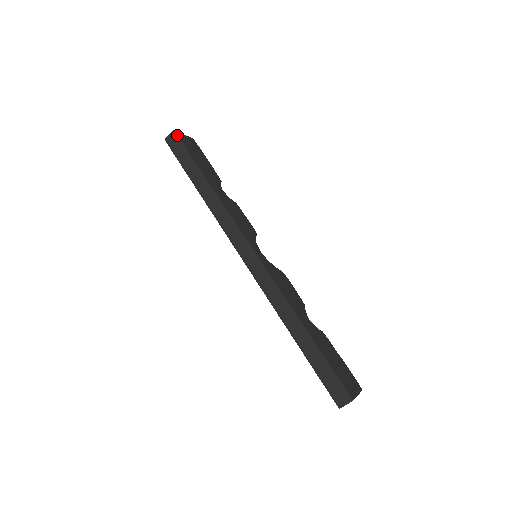
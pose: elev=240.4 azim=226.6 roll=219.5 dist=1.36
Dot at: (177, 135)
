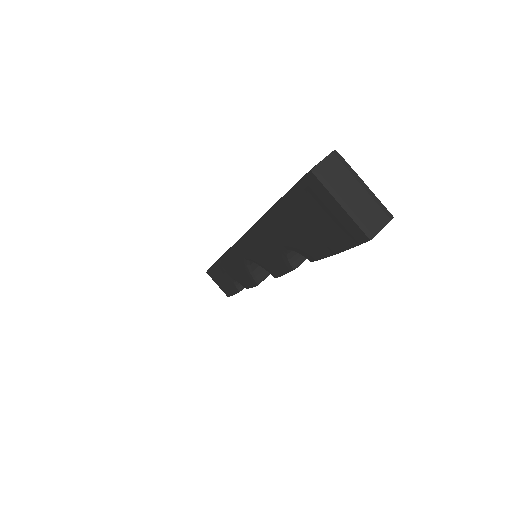
Dot at: occluded
